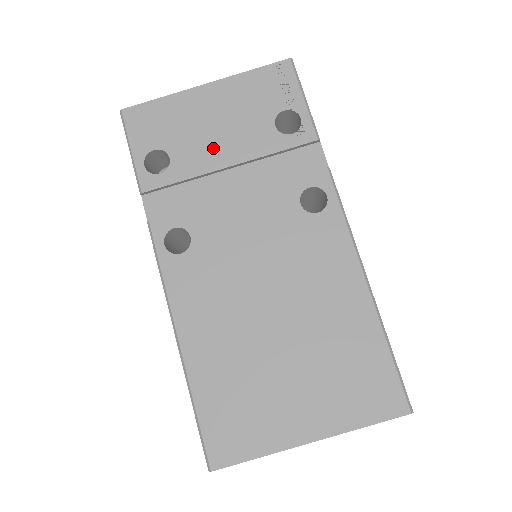
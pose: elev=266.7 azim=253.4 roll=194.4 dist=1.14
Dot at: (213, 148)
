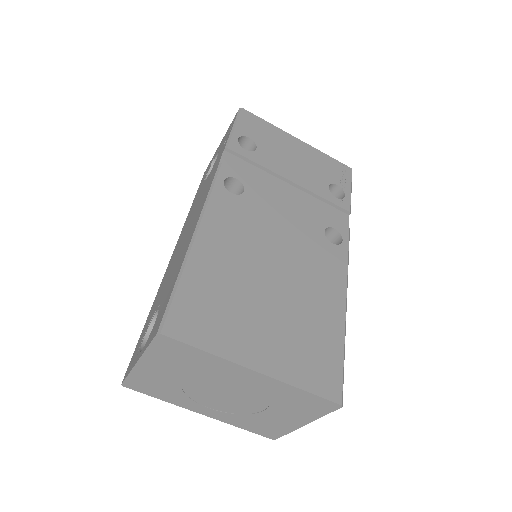
Dot at: (286, 166)
